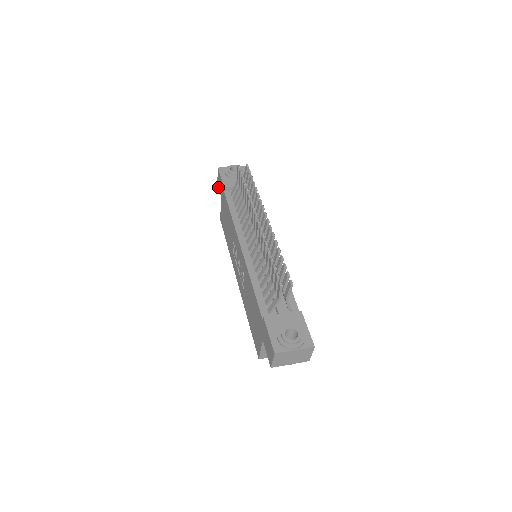
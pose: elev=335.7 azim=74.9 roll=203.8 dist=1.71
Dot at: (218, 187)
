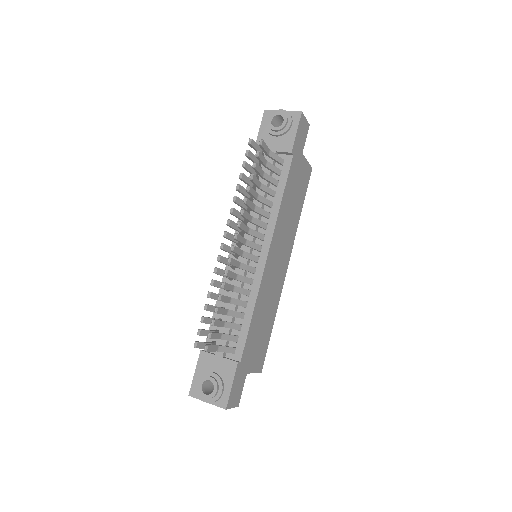
Dot at: occluded
